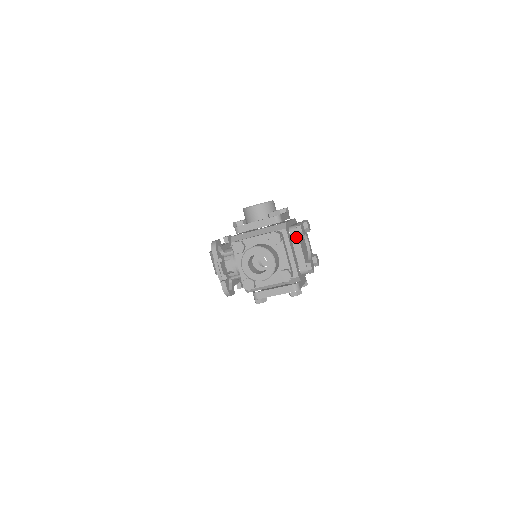
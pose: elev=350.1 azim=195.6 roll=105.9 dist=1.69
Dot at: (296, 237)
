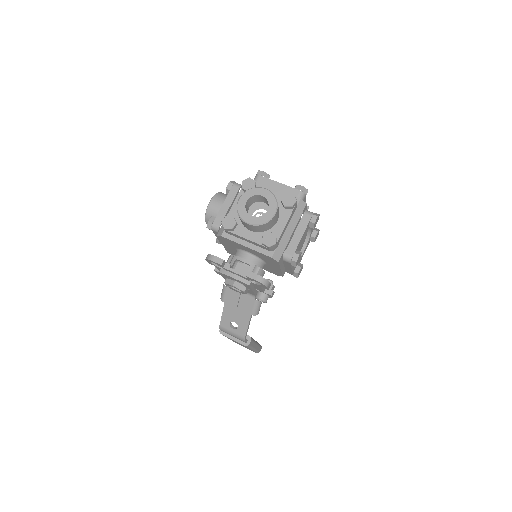
Dot at: (265, 180)
